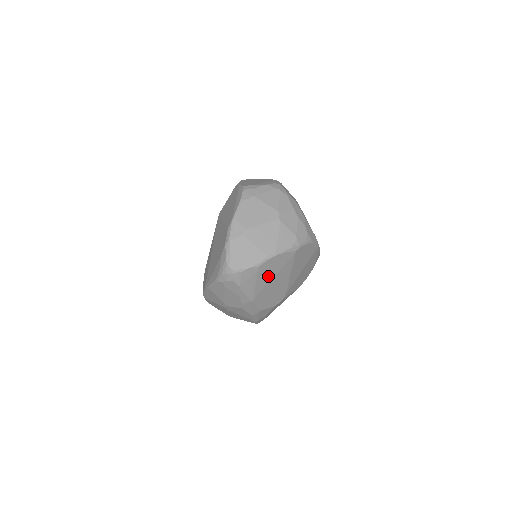
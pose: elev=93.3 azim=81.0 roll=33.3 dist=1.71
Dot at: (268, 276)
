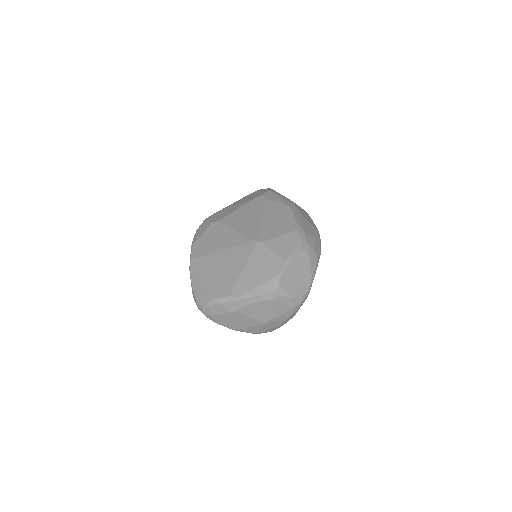
Dot at: occluded
